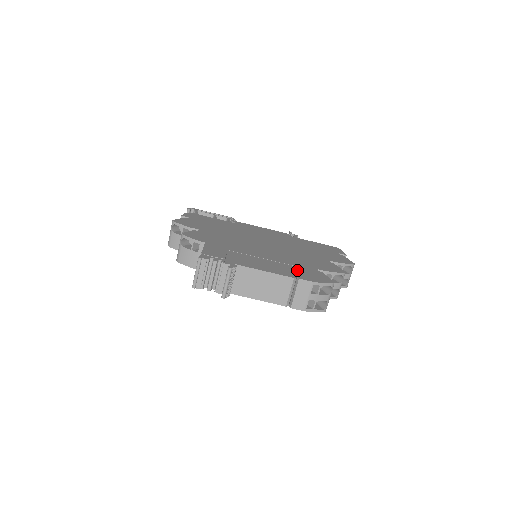
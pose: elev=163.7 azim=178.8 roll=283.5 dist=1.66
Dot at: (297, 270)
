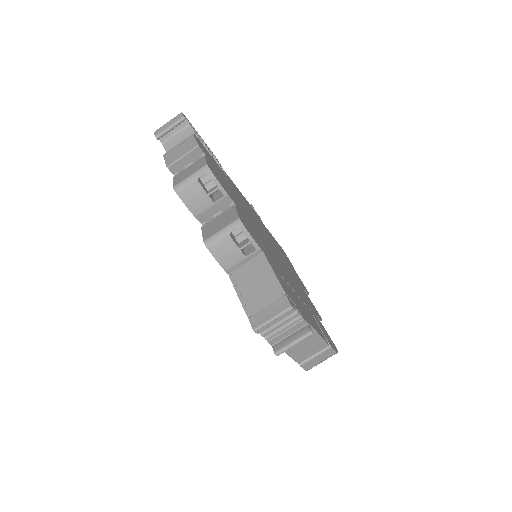
Dot at: (319, 324)
